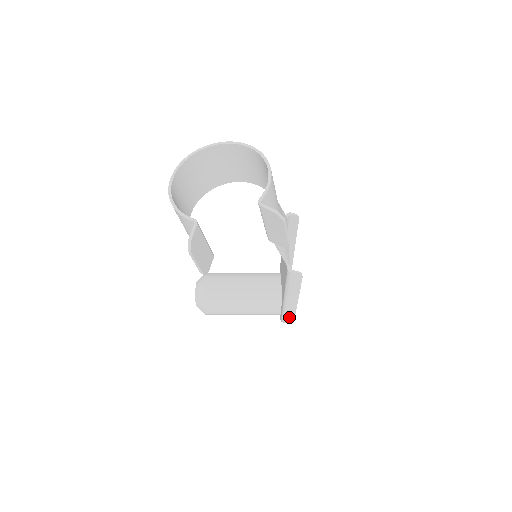
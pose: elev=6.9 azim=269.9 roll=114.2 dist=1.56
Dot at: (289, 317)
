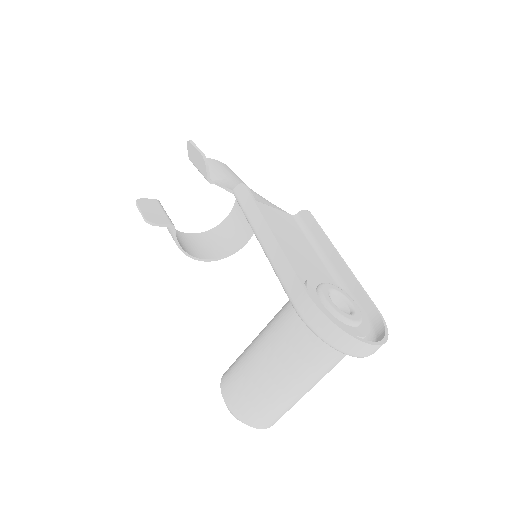
Dot at: (291, 285)
